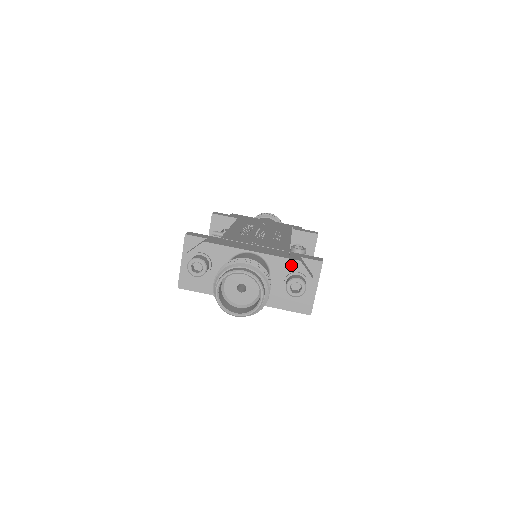
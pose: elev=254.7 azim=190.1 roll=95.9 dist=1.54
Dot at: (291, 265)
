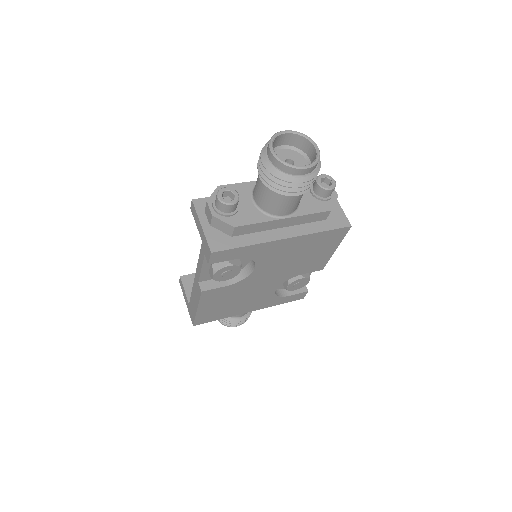
Dot at: occluded
